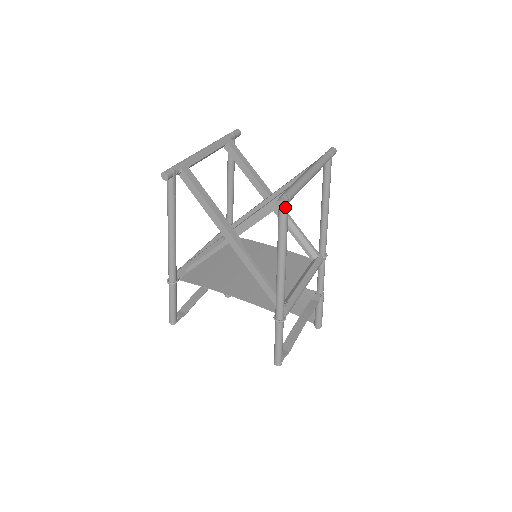
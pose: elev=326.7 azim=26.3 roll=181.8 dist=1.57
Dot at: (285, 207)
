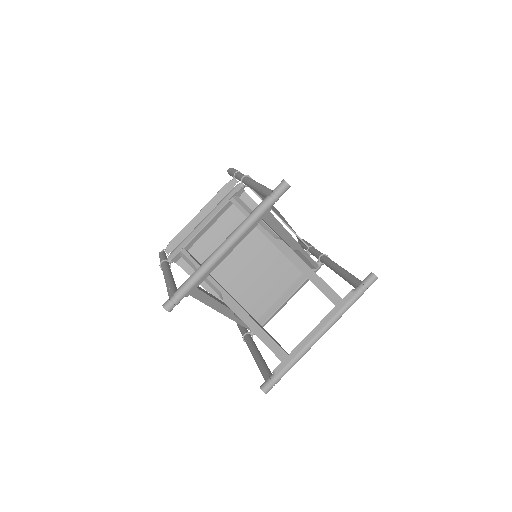
Dot at: occluded
